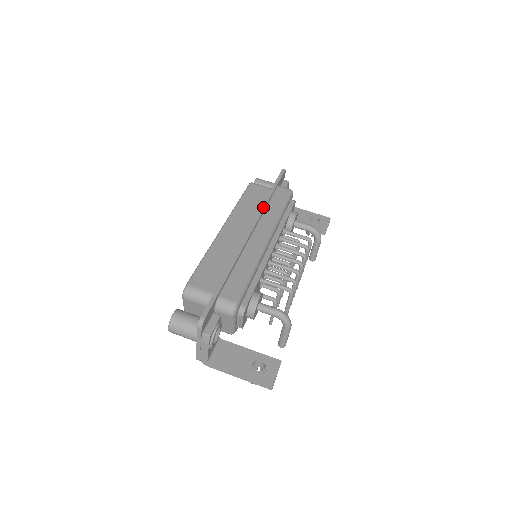
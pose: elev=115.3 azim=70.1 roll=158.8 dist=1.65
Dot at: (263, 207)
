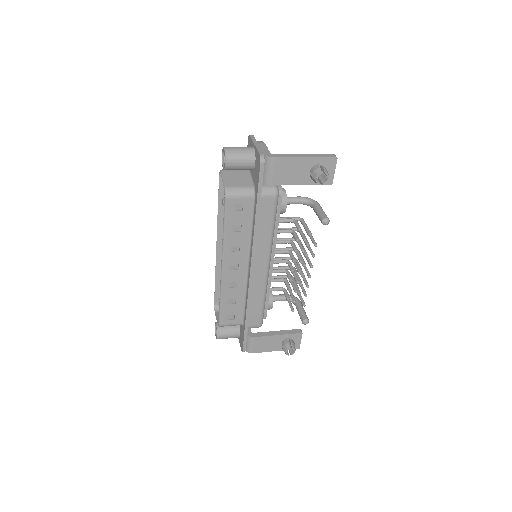
Dot at: occluded
